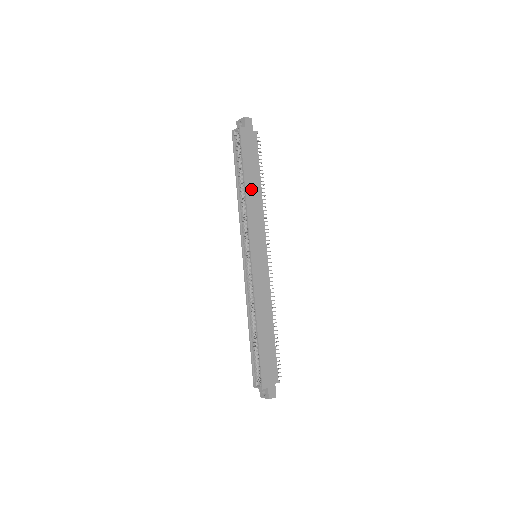
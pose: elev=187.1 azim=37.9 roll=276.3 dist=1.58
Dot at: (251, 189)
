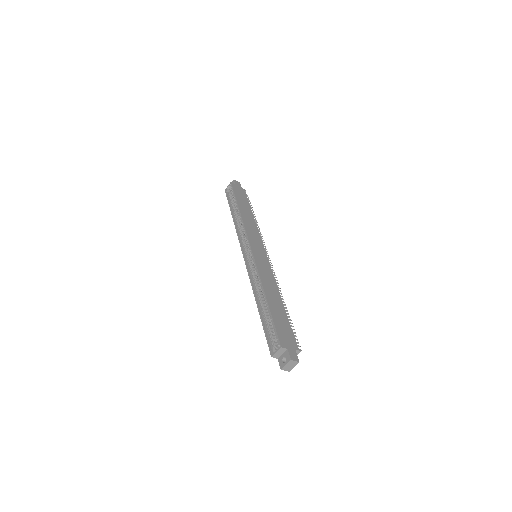
Dot at: (245, 213)
